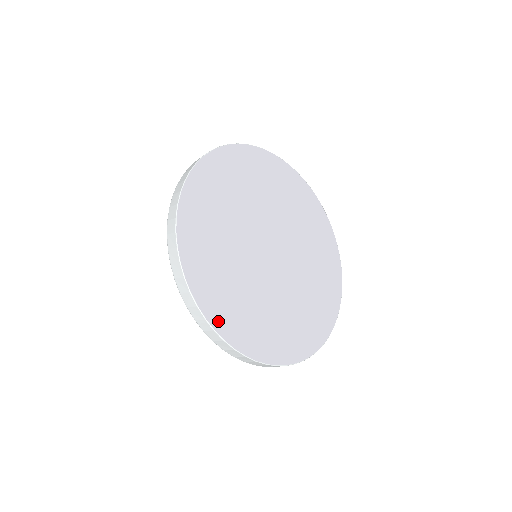
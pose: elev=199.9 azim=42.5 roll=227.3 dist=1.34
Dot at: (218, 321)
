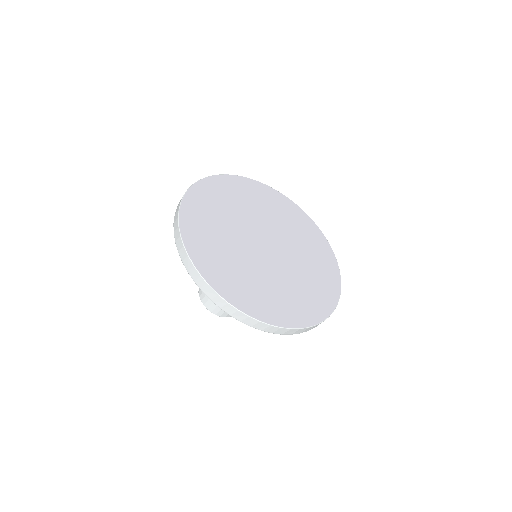
Dot at: (277, 320)
